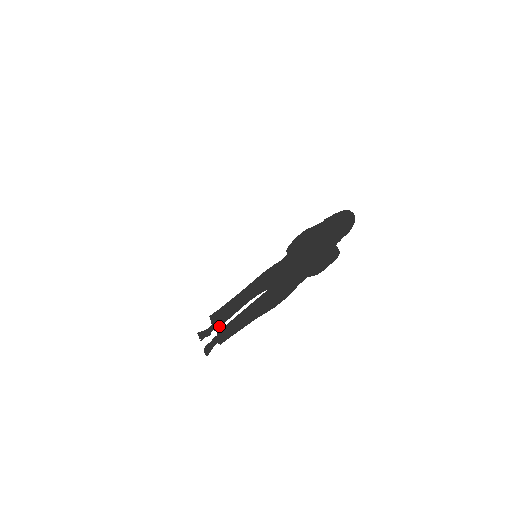
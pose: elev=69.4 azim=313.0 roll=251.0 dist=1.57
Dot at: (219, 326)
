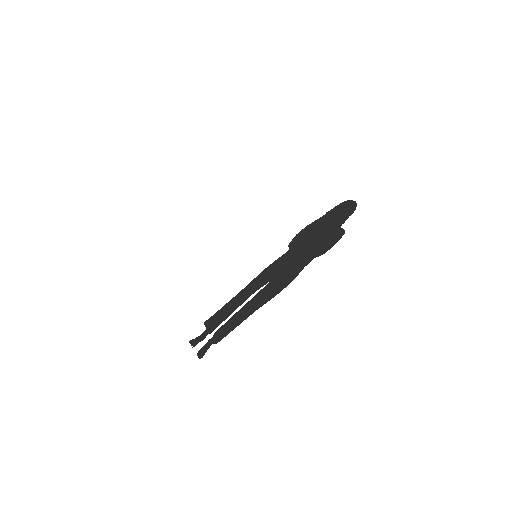
Dot at: (215, 327)
